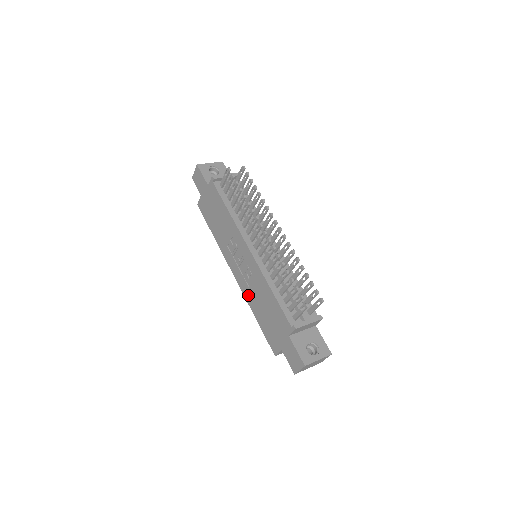
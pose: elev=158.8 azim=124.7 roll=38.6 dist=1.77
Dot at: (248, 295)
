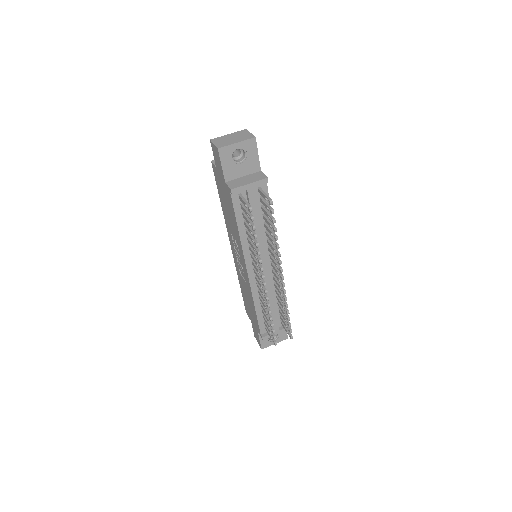
Dot at: (238, 273)
